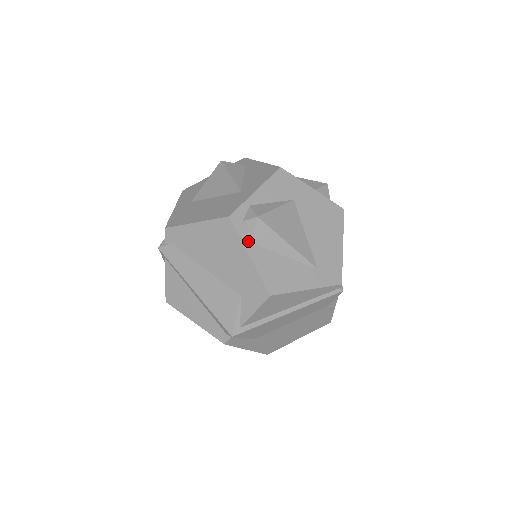
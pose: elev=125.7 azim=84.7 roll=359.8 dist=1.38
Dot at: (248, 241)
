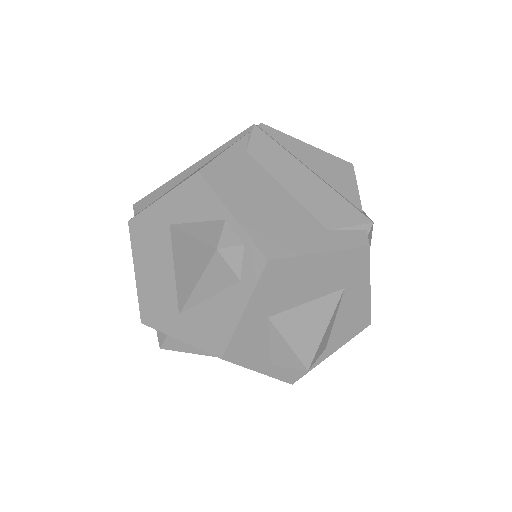
Dot at: occluded
